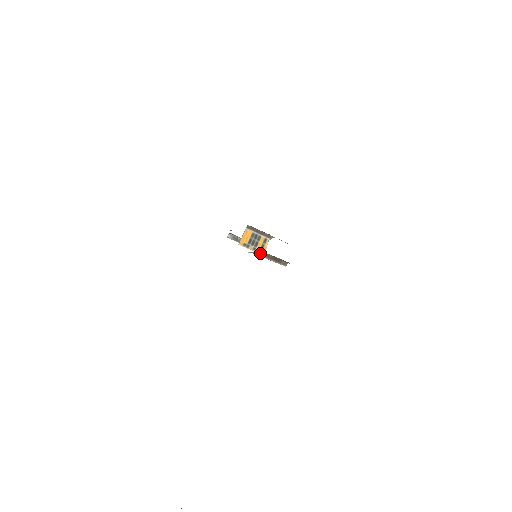
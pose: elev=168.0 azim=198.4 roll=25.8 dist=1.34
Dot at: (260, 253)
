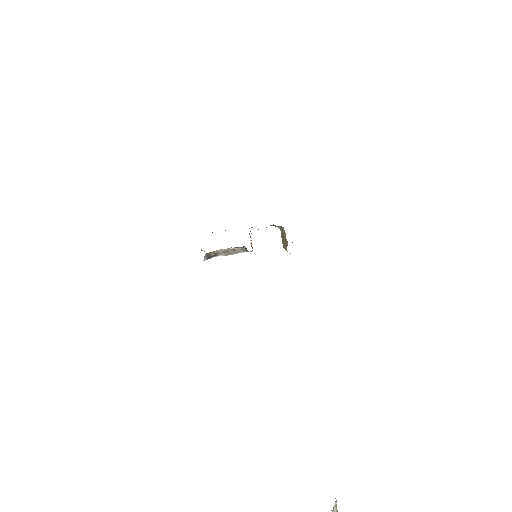
Dot at: occluded
